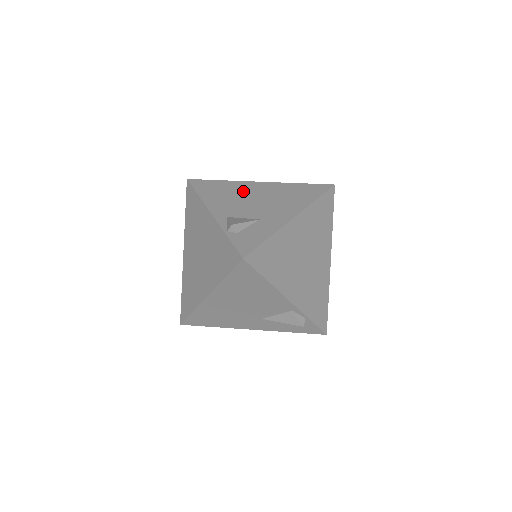
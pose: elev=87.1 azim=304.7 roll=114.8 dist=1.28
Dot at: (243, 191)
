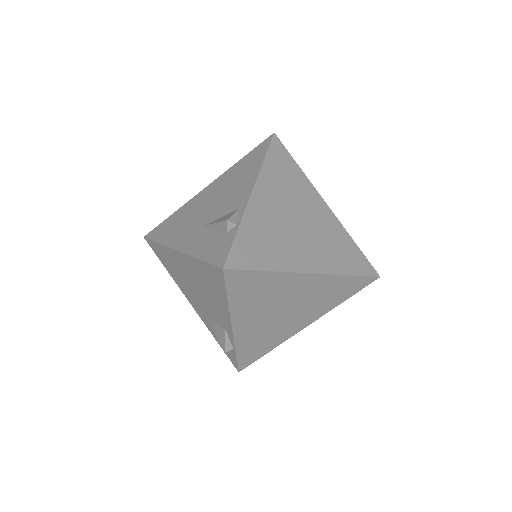
Dot at: occluded
